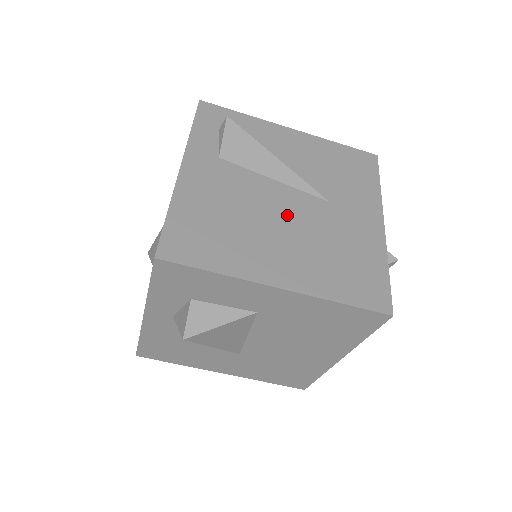
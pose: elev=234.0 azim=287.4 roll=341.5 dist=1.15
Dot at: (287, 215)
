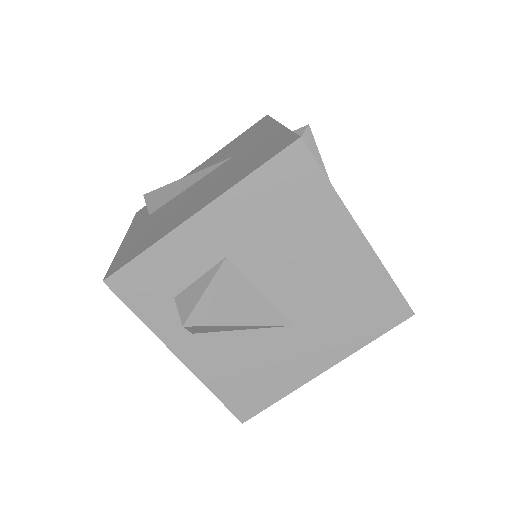
Dot at: (200, 188)
